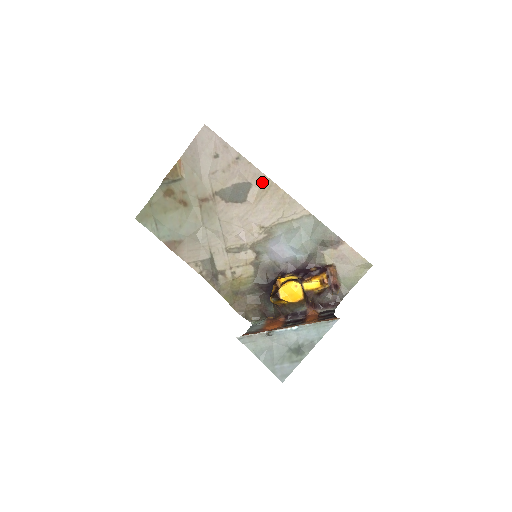
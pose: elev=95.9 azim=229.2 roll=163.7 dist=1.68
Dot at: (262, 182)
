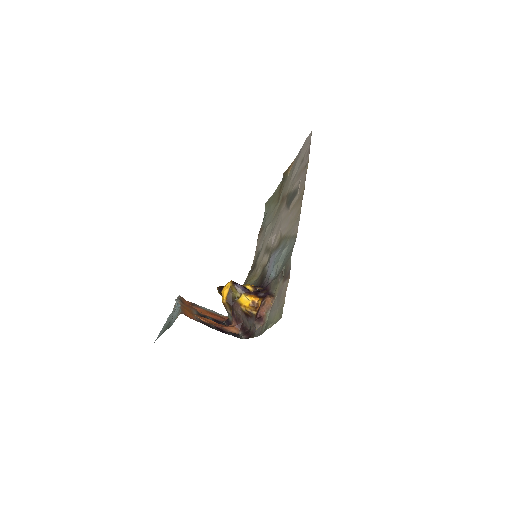
Dot at: (301, 192)
